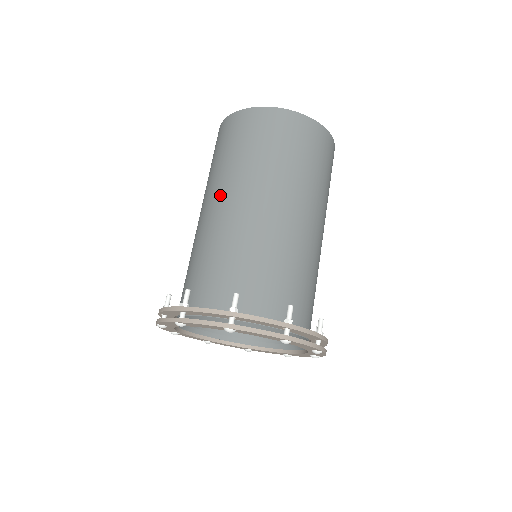
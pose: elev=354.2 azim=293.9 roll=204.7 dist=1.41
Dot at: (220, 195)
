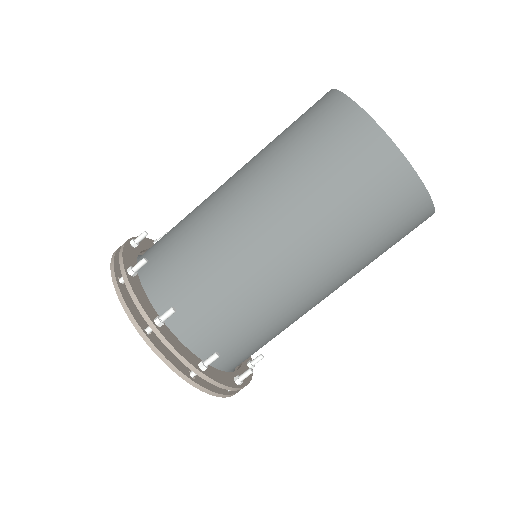
Dot at: (240, 169)
